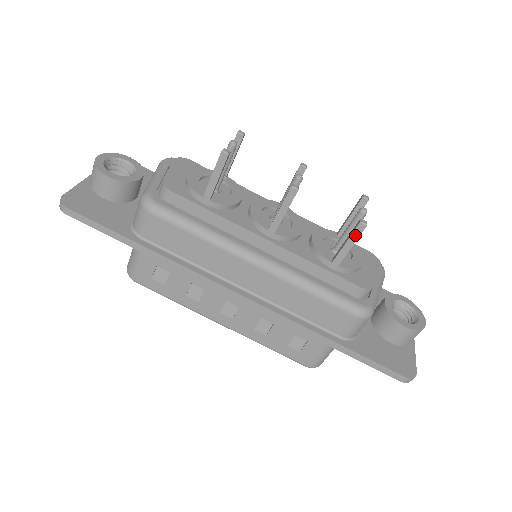
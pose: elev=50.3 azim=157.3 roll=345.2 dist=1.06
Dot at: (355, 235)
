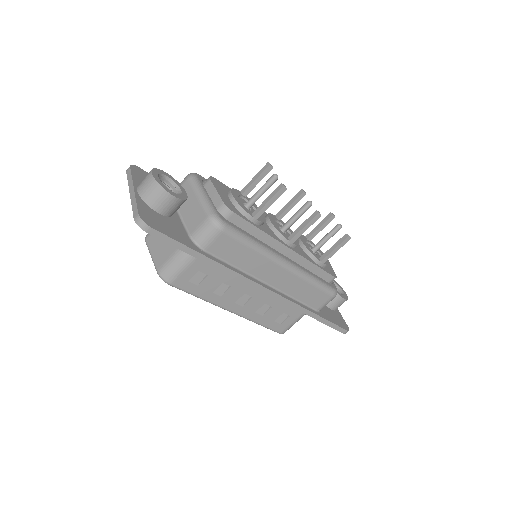
Dot at: (342, 244)
